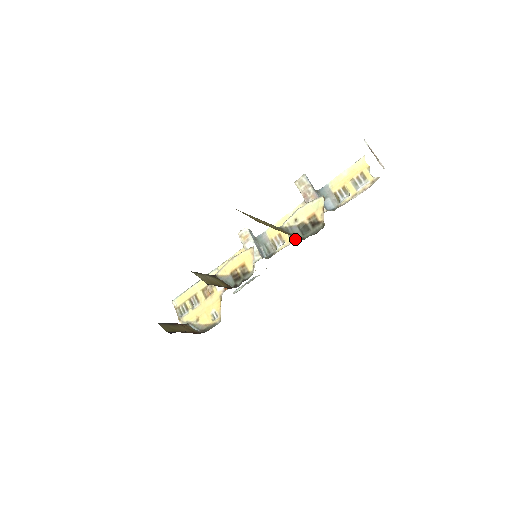
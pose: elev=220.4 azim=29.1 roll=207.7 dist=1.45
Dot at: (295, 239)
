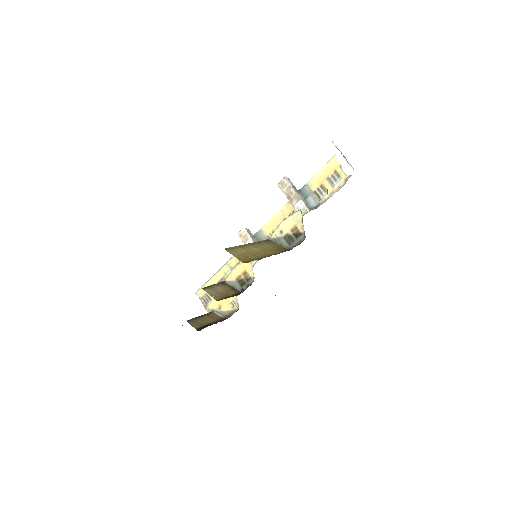
Dot at: occluded
